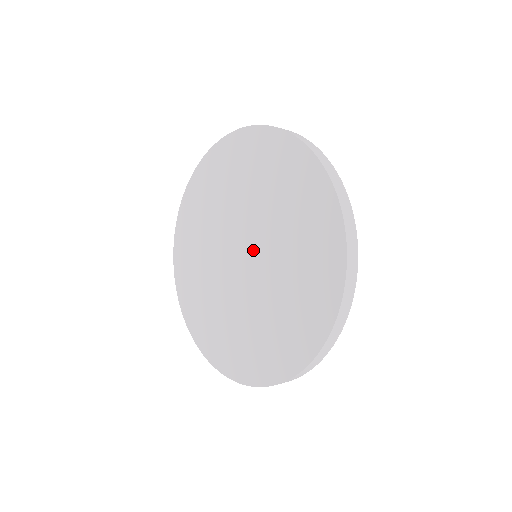
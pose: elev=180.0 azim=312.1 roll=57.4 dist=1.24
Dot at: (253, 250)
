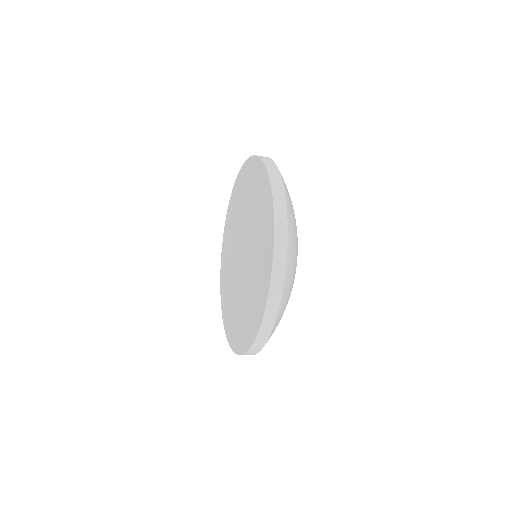
Dot at: (244, 241)
